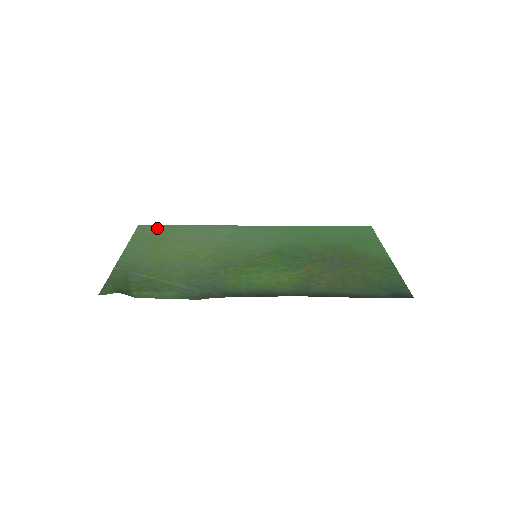
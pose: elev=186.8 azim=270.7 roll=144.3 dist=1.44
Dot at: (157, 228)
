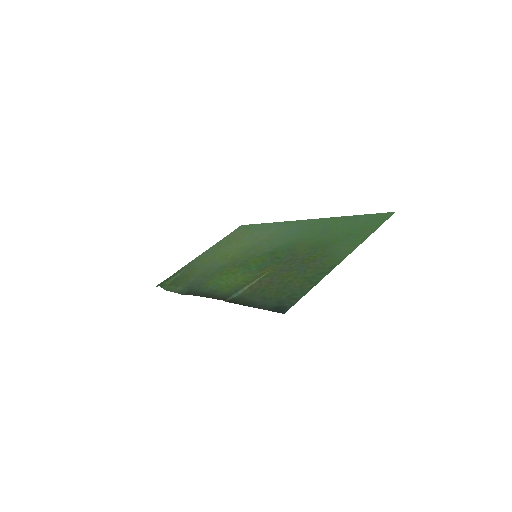
Dot at: (245, 228)
